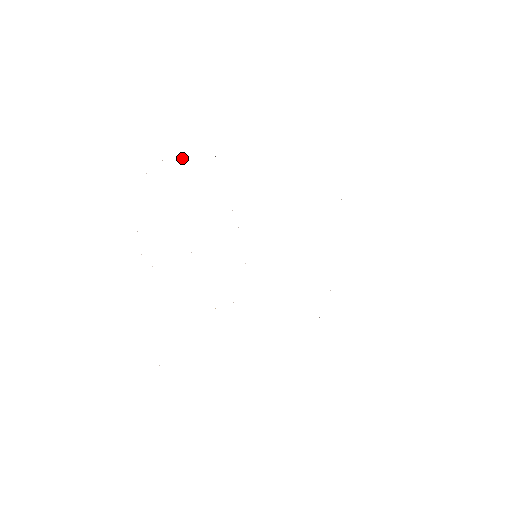
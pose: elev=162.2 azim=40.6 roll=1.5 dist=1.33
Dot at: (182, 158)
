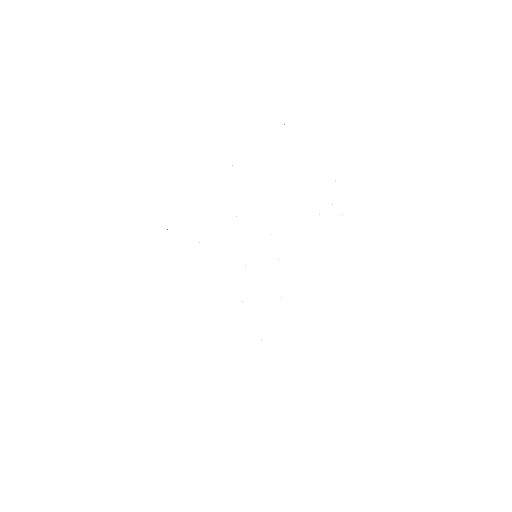
Dot at: occluded
